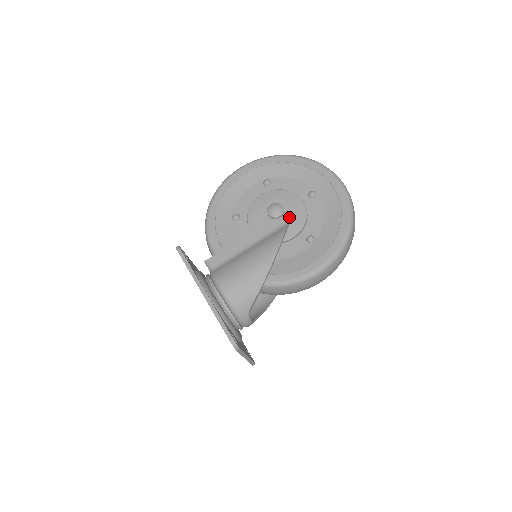
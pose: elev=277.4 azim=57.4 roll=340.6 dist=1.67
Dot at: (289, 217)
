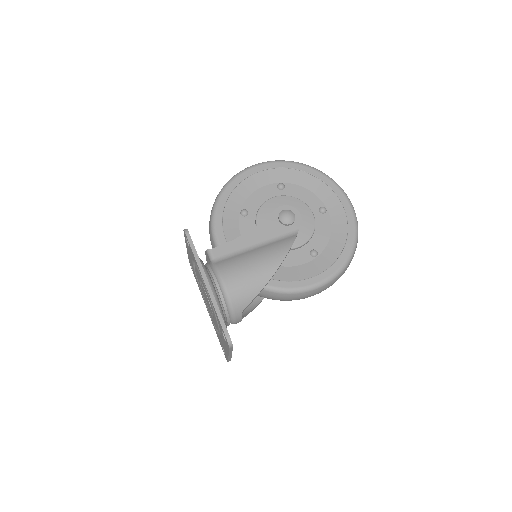
Dot at: (299, 227)
